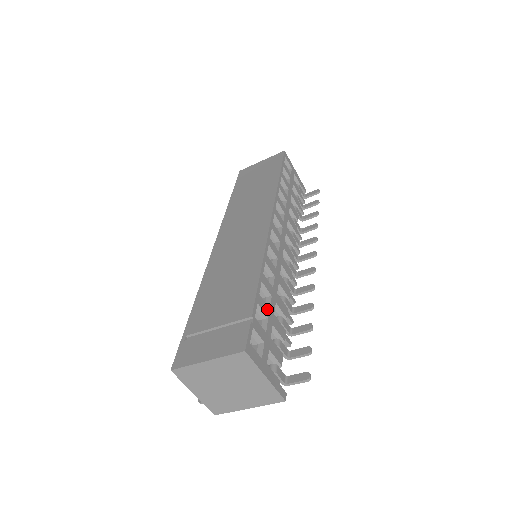
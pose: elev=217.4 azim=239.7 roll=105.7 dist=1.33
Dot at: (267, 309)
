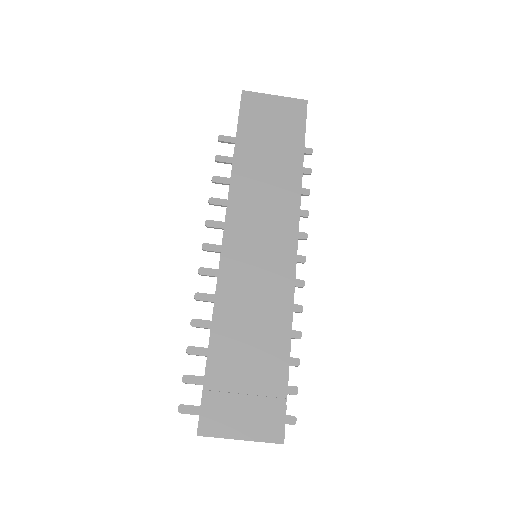
Dot at: occluded
